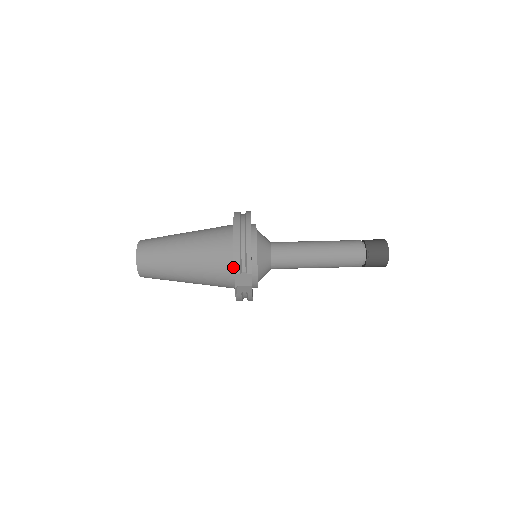
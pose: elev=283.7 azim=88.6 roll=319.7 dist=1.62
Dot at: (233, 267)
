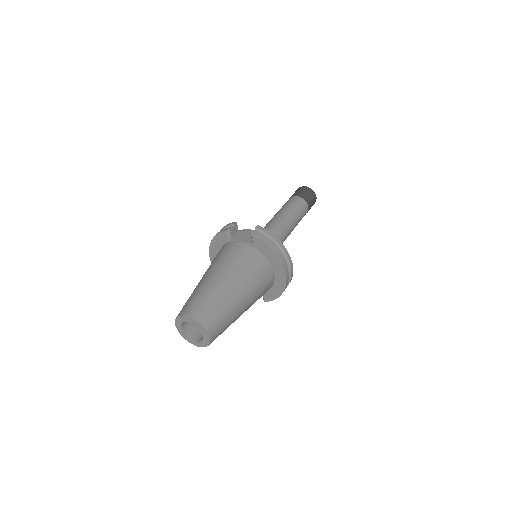
Dot at: (232, 242)
